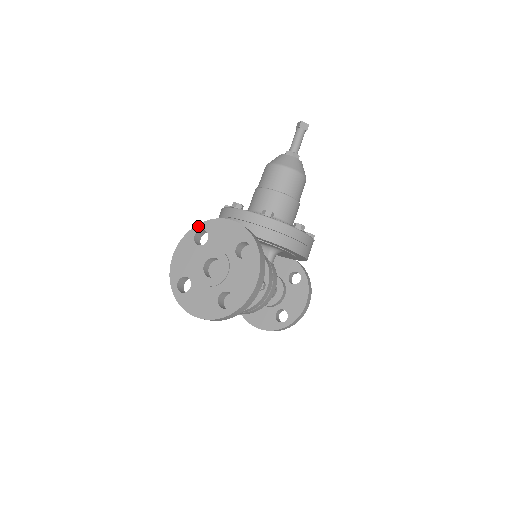
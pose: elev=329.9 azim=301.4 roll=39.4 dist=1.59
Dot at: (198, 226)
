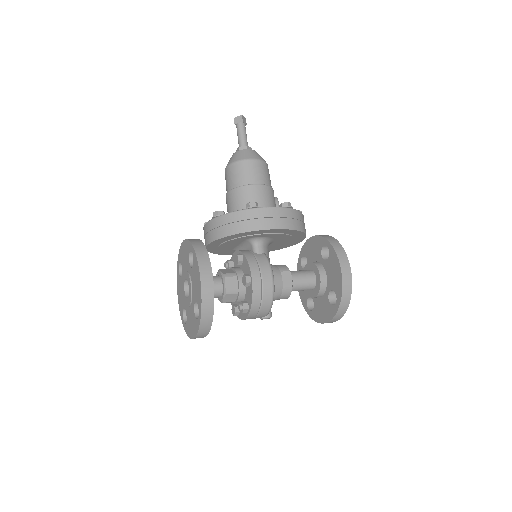
Dot at: (178, 262)
